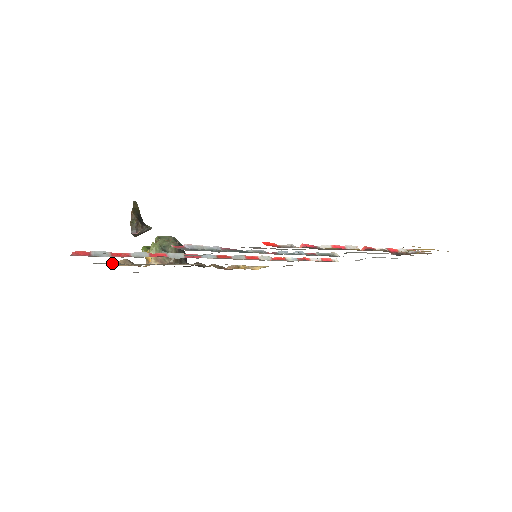
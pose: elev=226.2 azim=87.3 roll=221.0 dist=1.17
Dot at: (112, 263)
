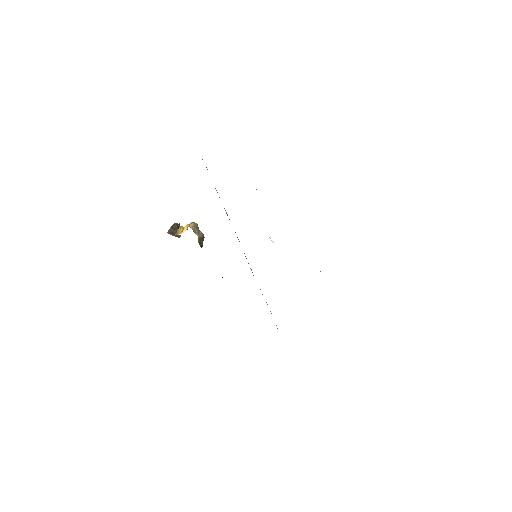
Dot at: occluded
